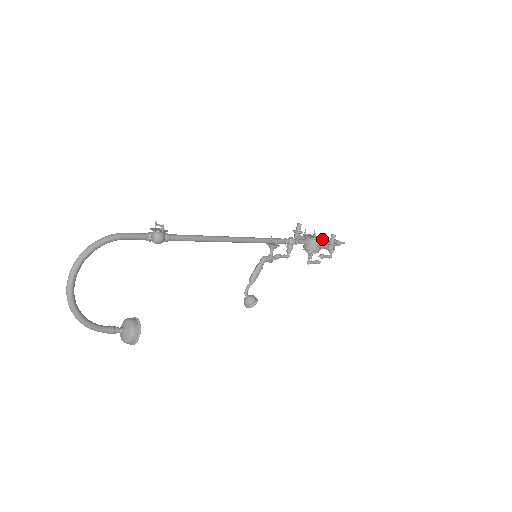
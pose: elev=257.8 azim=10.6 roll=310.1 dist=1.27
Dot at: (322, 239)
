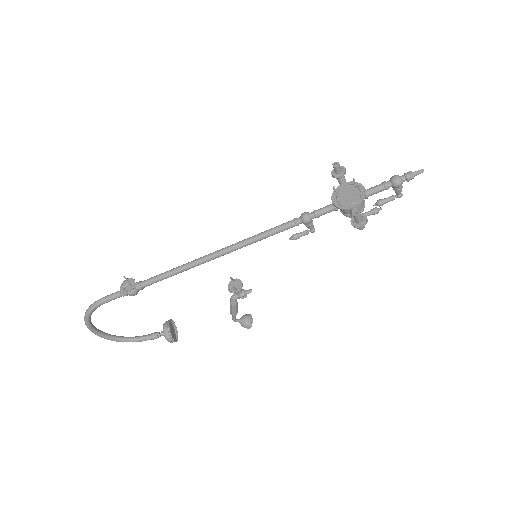
Dot at: (352, 206)
